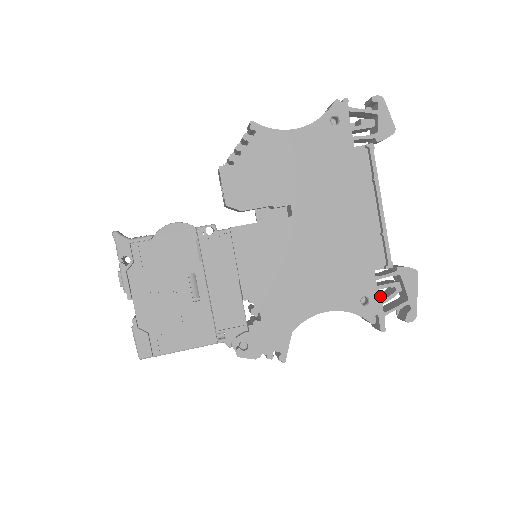
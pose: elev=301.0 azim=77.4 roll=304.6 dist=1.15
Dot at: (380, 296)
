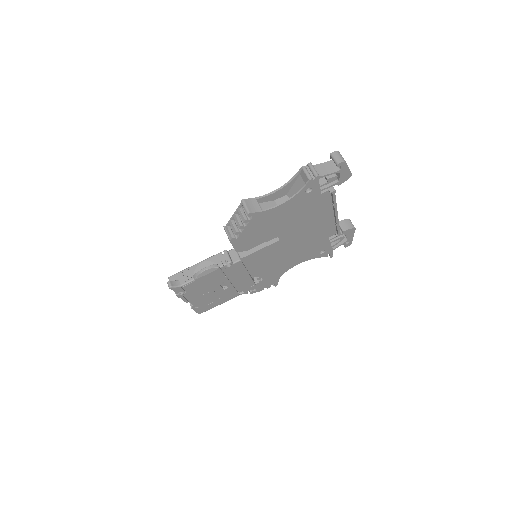
Dot at: occluded
